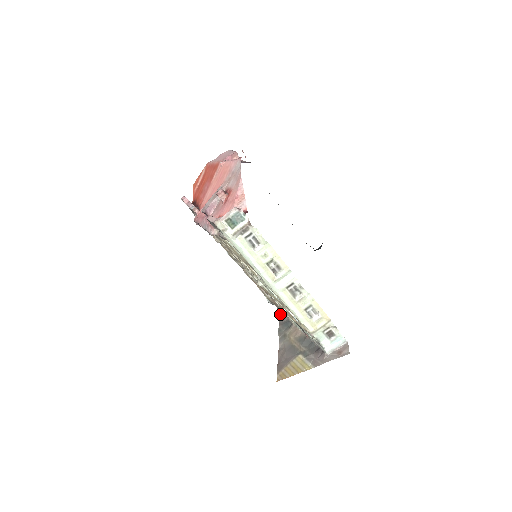
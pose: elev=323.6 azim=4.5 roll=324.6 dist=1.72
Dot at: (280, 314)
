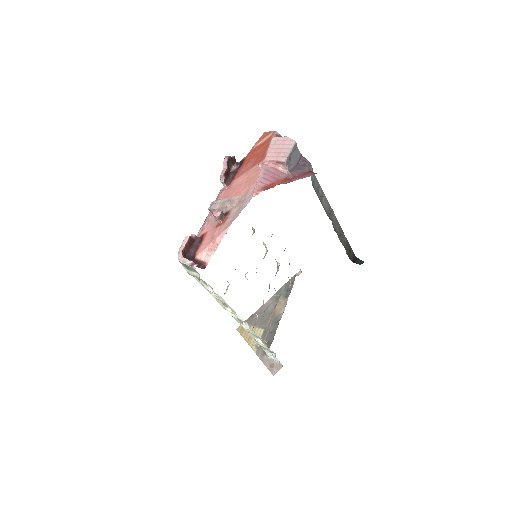
Dot at: (297, 274)
